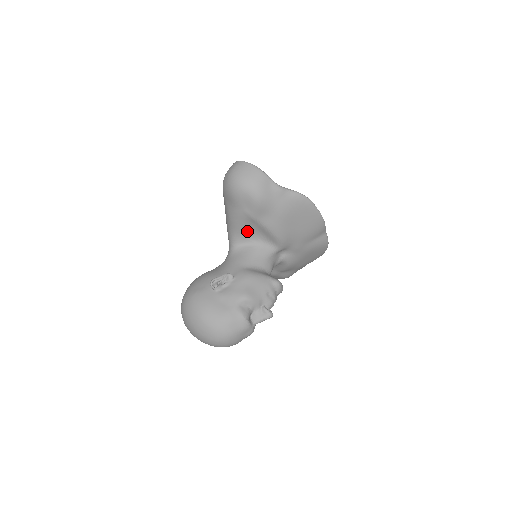
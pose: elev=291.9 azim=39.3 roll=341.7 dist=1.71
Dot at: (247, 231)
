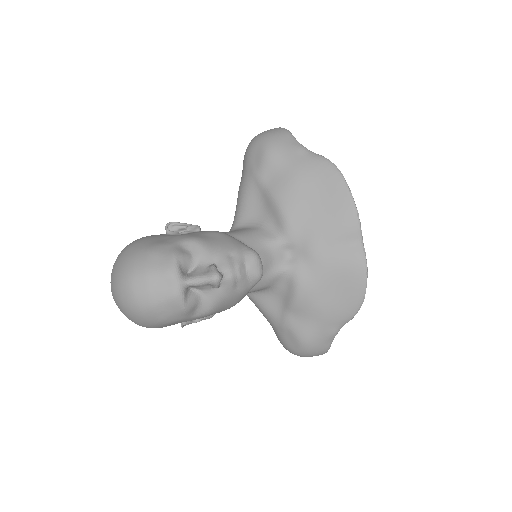
Dot at: (251, 207)
